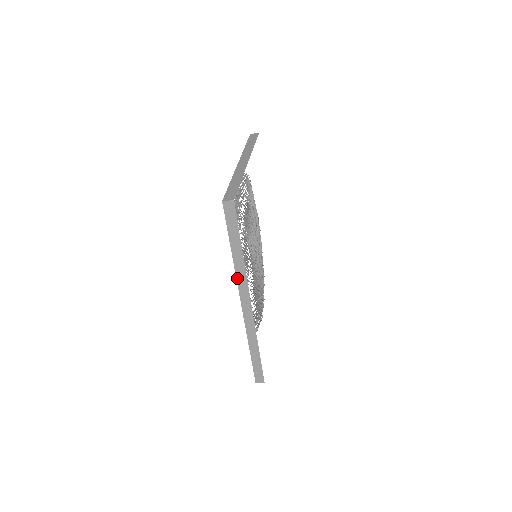
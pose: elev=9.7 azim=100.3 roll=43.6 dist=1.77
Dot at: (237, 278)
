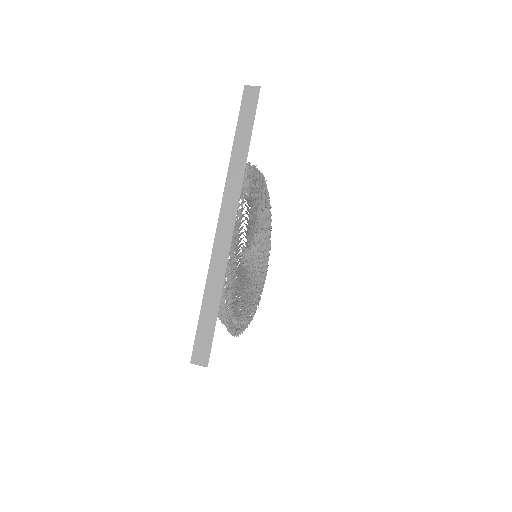
Dot at: occluded
